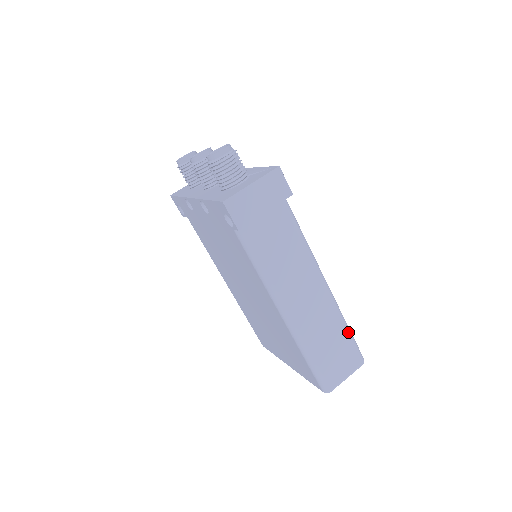
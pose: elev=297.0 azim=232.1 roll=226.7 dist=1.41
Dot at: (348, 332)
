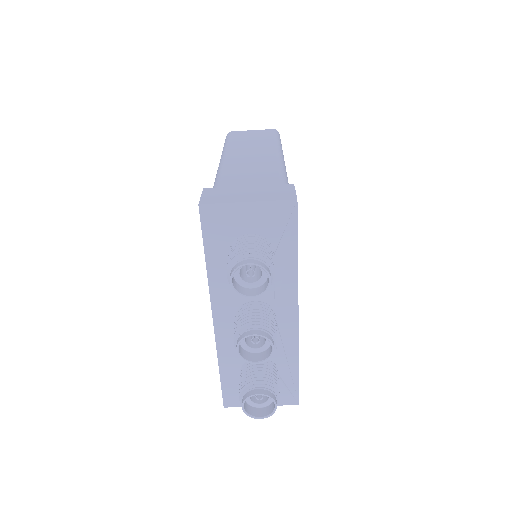
Dot at: occluded
